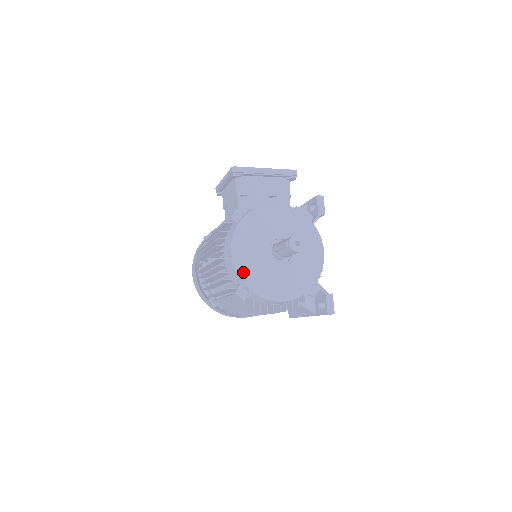
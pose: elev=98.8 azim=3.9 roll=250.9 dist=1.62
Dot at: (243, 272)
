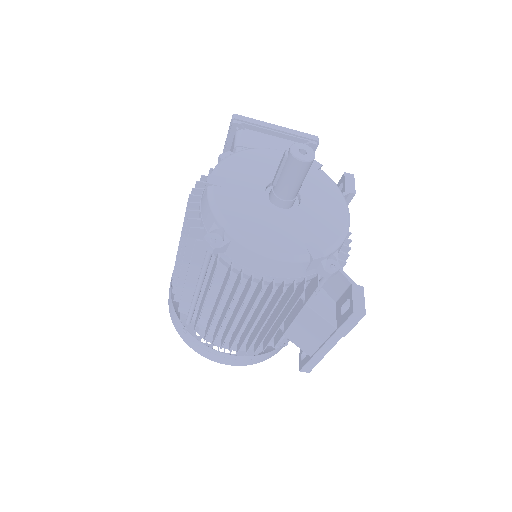
Dot at: (219, 205)
